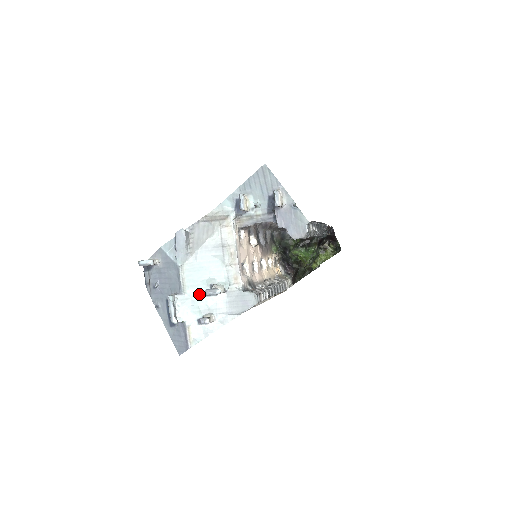
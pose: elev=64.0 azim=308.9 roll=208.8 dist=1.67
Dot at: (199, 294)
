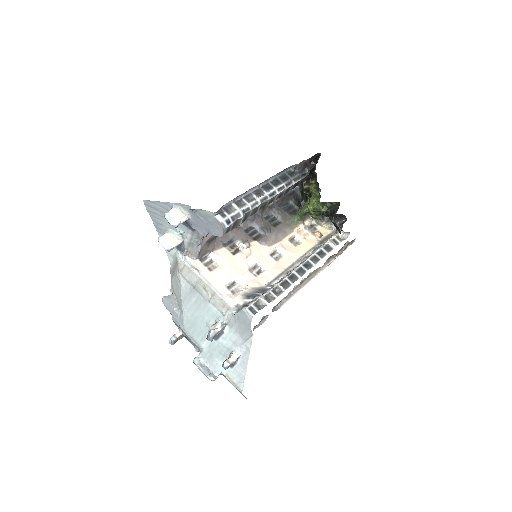
Dot at: (212, 341)
